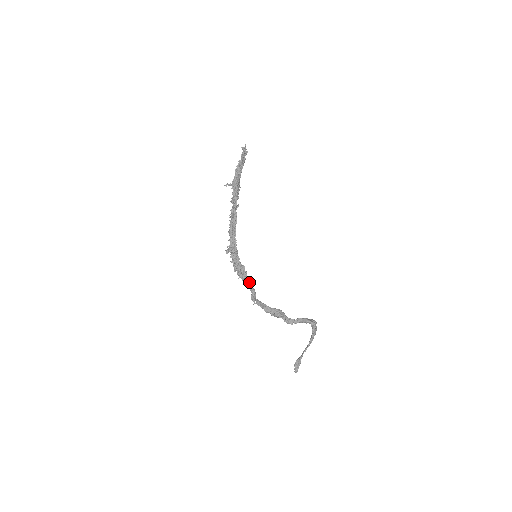
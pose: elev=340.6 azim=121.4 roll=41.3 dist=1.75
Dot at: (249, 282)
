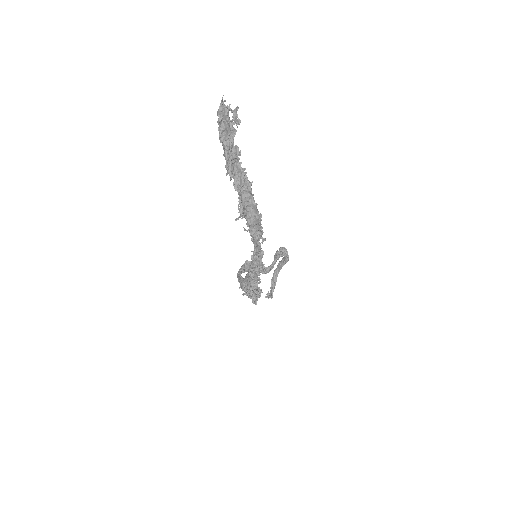
Dot at: occluded
